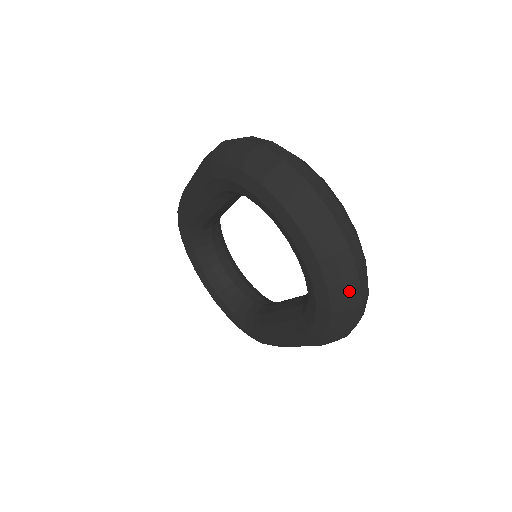
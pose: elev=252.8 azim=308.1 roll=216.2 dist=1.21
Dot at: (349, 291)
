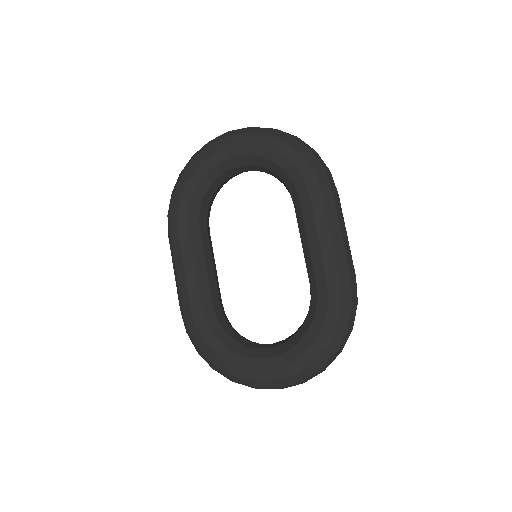
Dot at: (279, 131)
